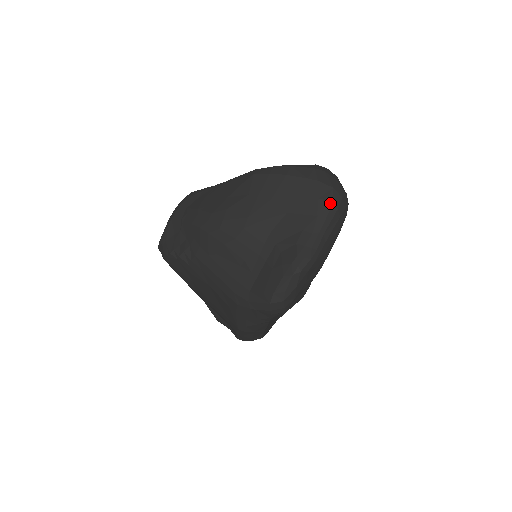
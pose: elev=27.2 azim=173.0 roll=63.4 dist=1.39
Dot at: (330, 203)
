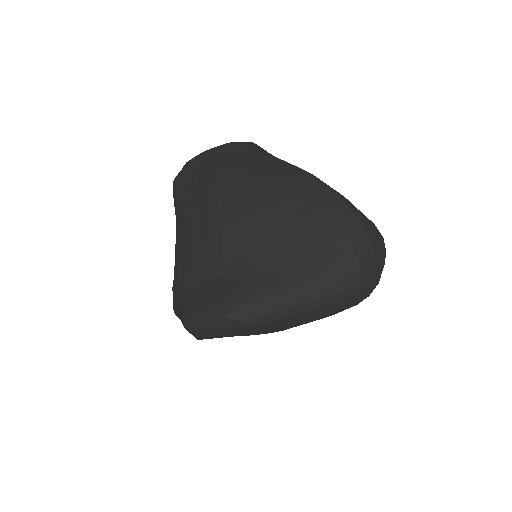
Dot at: (339, 279)
